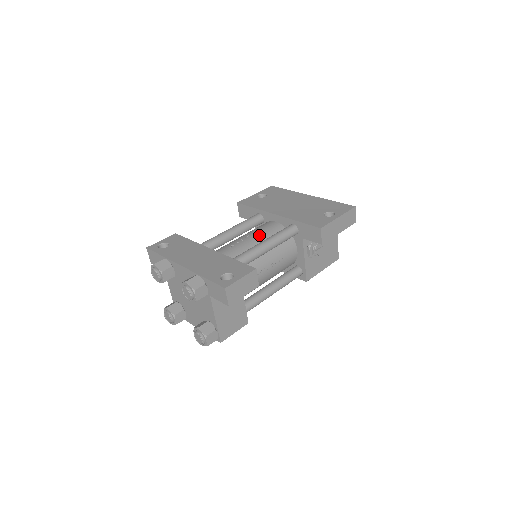
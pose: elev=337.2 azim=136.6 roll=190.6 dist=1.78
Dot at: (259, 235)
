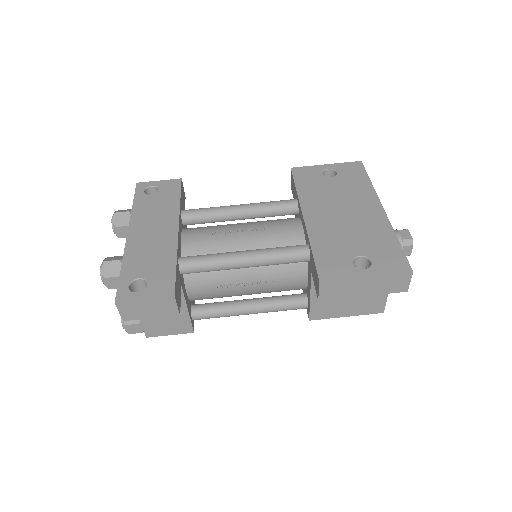
Dot at: (260, 236)
